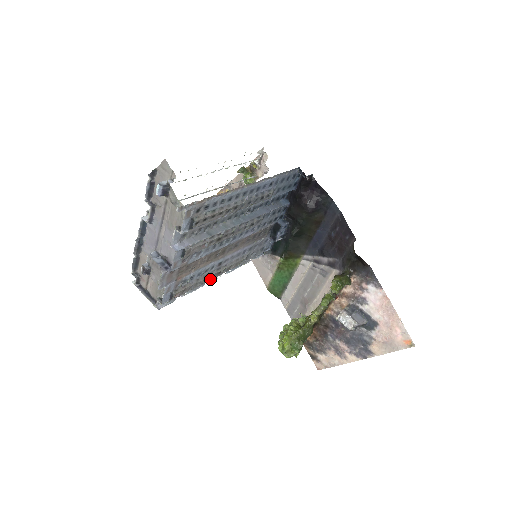
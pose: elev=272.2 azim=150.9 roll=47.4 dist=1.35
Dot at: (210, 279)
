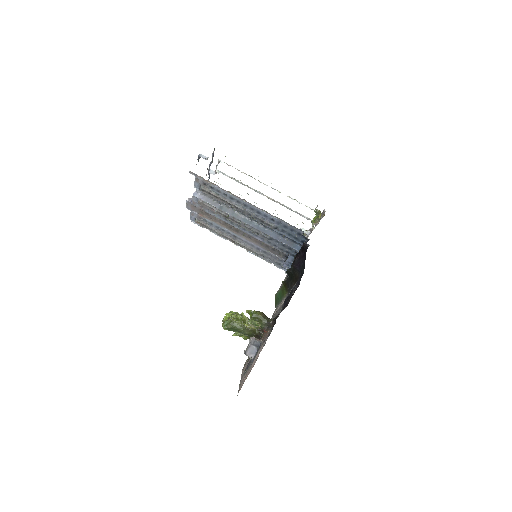
Dot at: (228, 239)
